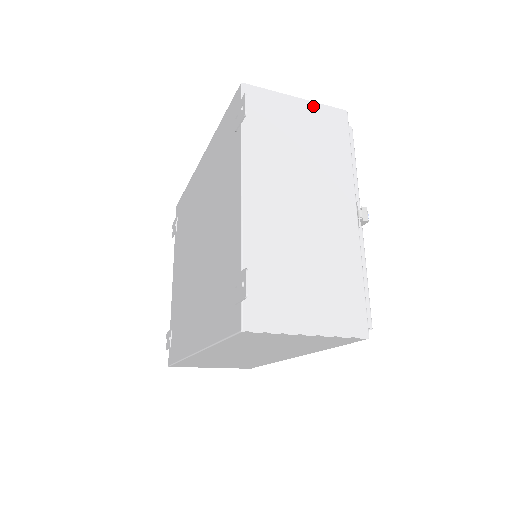
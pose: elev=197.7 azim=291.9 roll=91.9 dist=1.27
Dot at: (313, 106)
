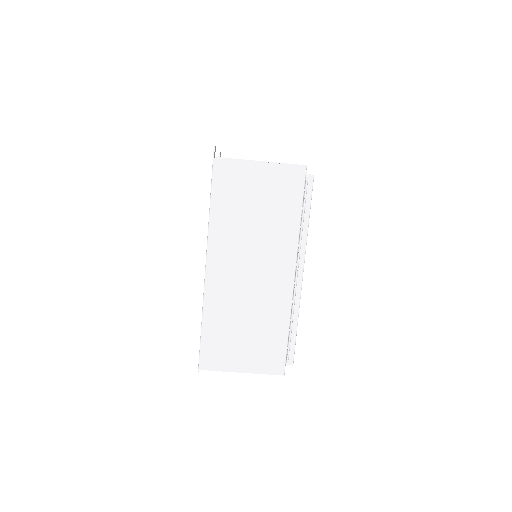
Dot at: occluded
